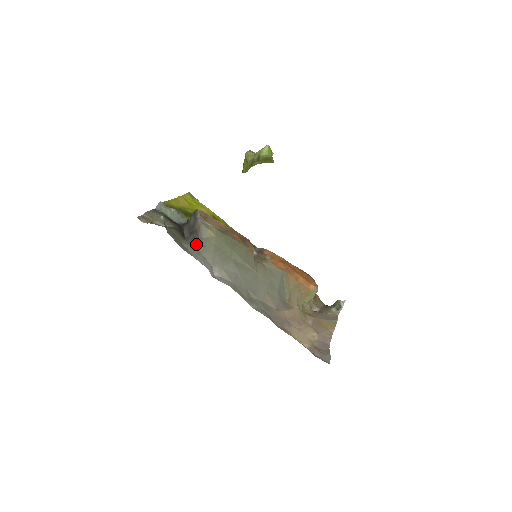
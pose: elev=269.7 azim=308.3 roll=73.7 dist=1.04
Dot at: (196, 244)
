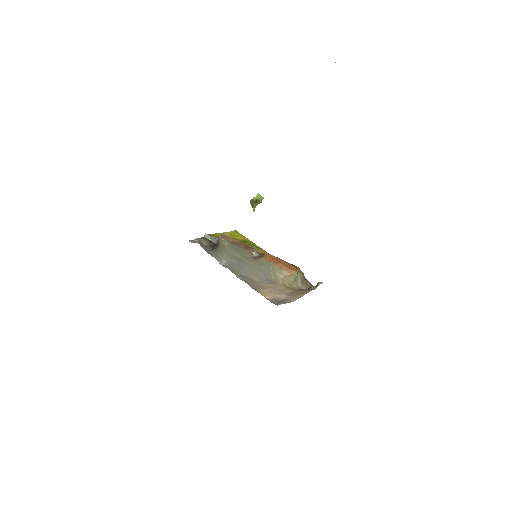
Dot at: (216, 250)
